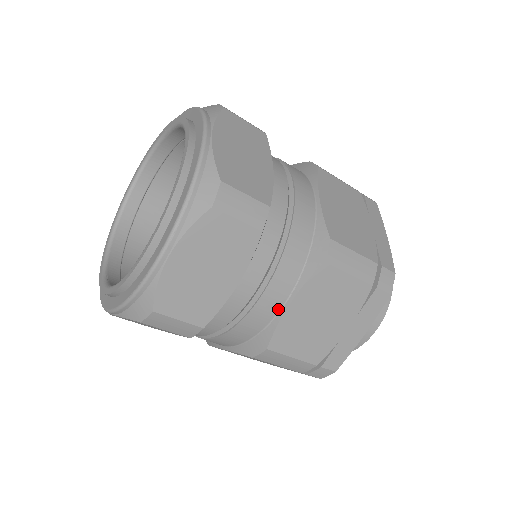
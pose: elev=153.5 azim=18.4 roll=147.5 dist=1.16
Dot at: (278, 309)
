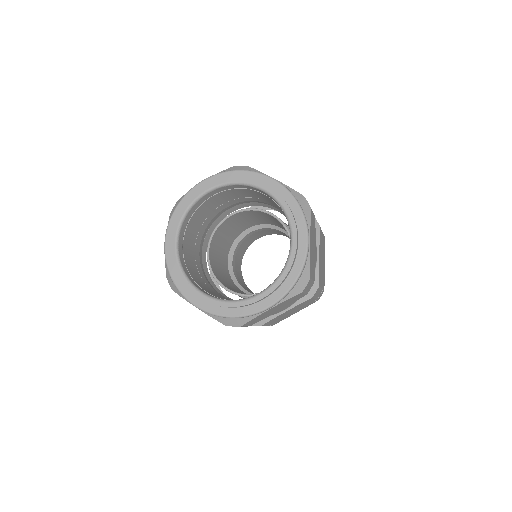
Dot at: (316, 261)
